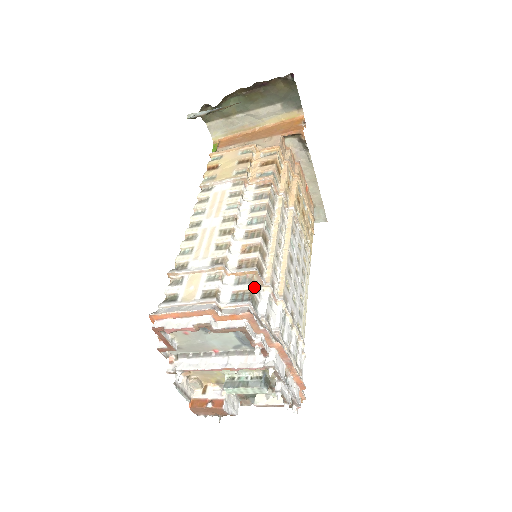
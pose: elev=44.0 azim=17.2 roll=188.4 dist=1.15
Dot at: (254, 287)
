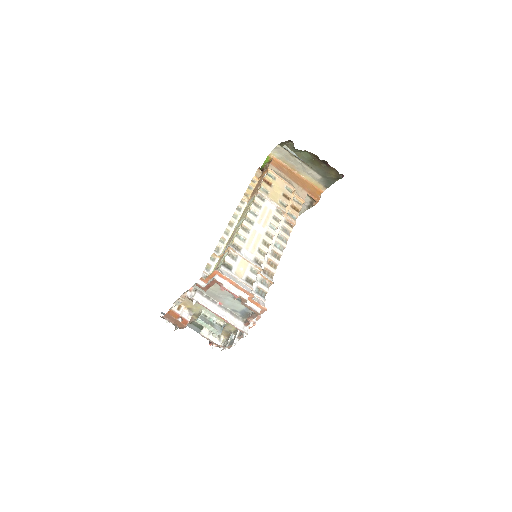
Dot at: occluded
